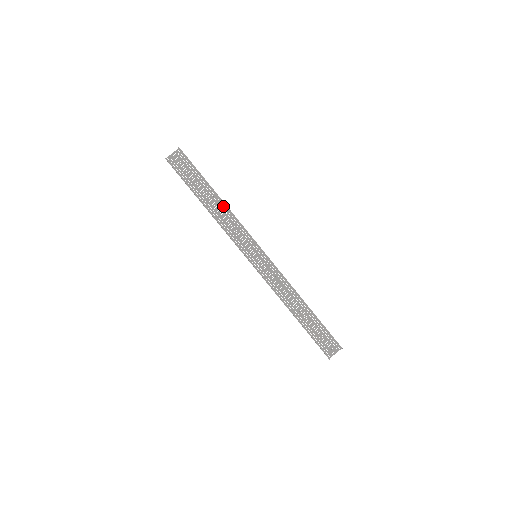
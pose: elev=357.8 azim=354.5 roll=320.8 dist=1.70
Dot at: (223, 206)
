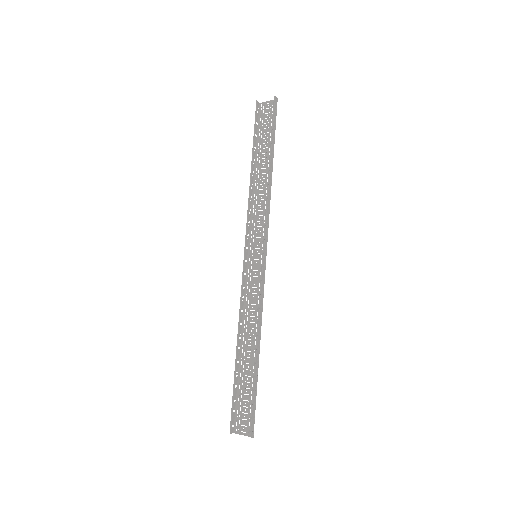
Dot at: (269, 182)
